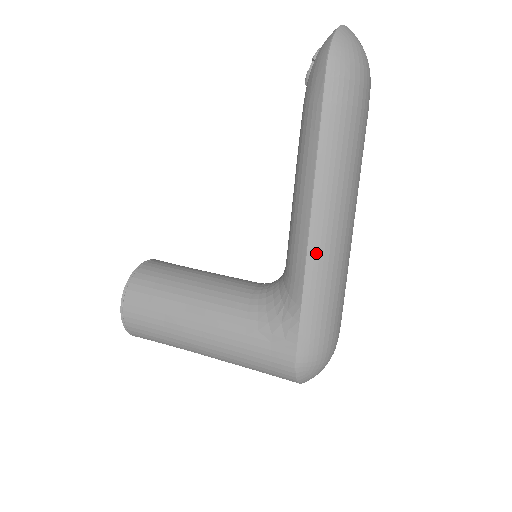
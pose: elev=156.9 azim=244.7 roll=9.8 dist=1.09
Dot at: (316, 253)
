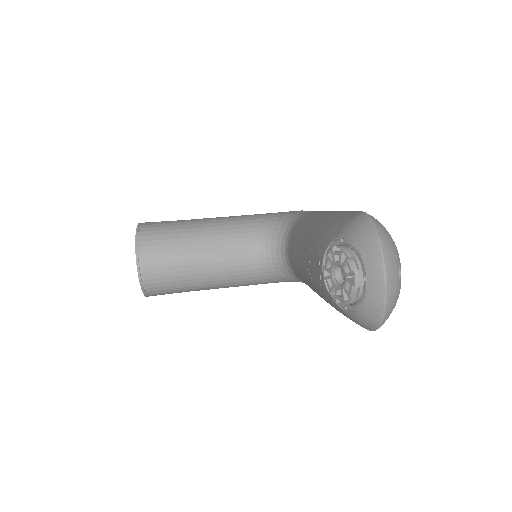
Dot at: occluded
